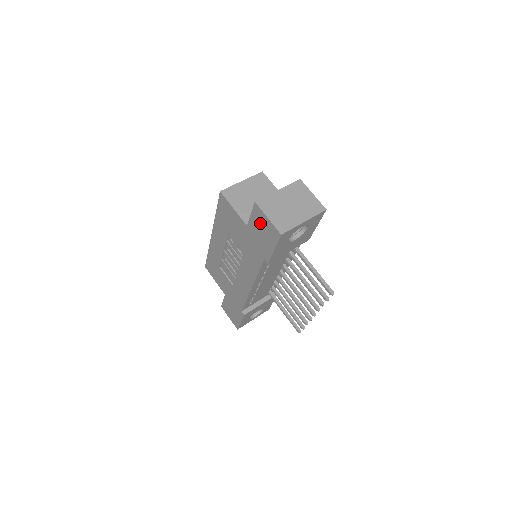
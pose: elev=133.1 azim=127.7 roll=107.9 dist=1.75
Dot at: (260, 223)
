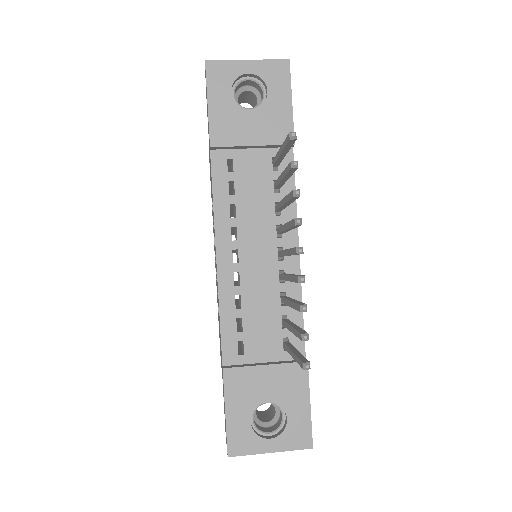
Dot at: occluded
